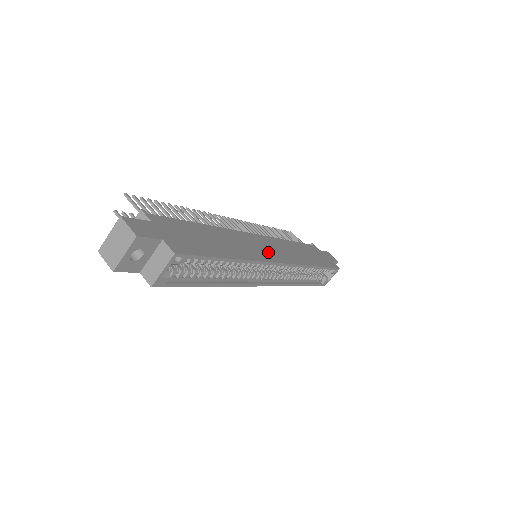
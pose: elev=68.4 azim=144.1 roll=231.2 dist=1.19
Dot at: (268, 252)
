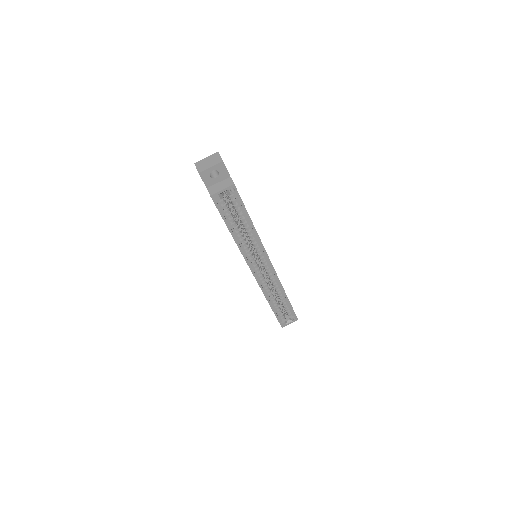
Dot at: occluded
